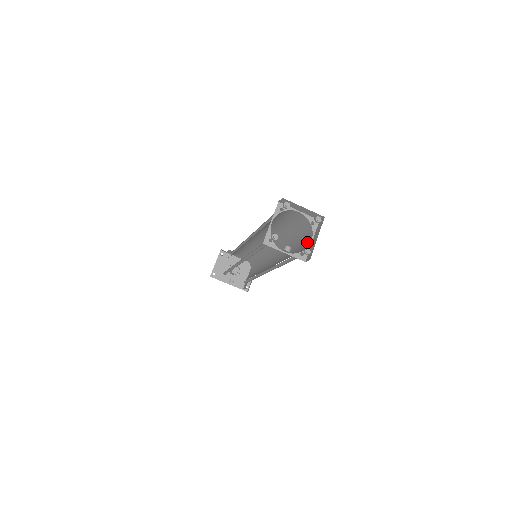
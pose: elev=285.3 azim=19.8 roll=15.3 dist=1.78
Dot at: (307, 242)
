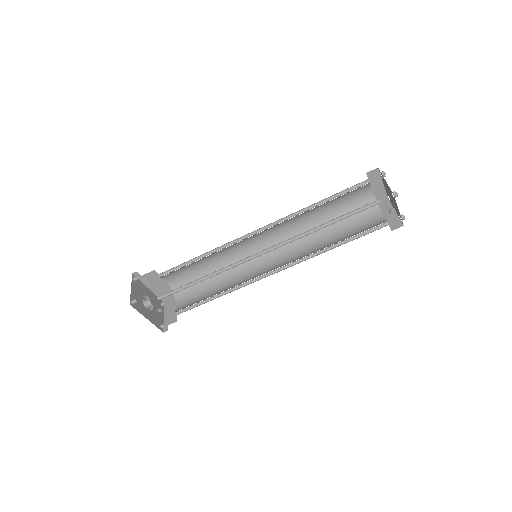
Dot at: (374, 219)
